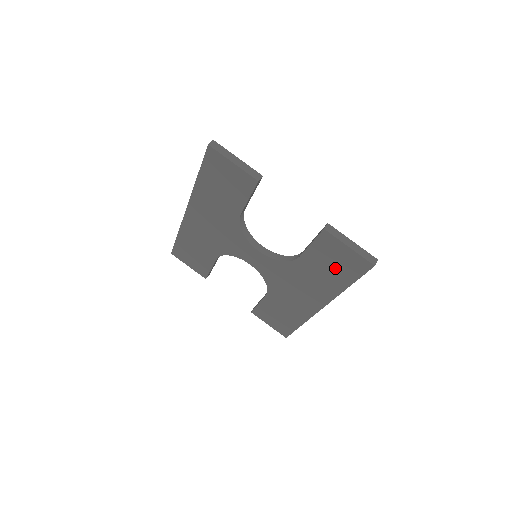
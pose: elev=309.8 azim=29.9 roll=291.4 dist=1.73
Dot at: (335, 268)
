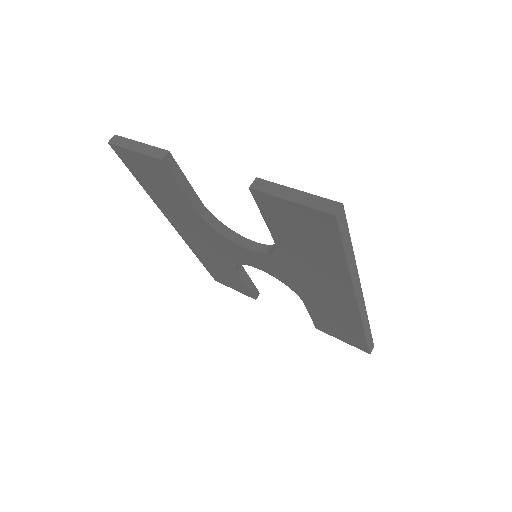
Dot at: (310, 240)
